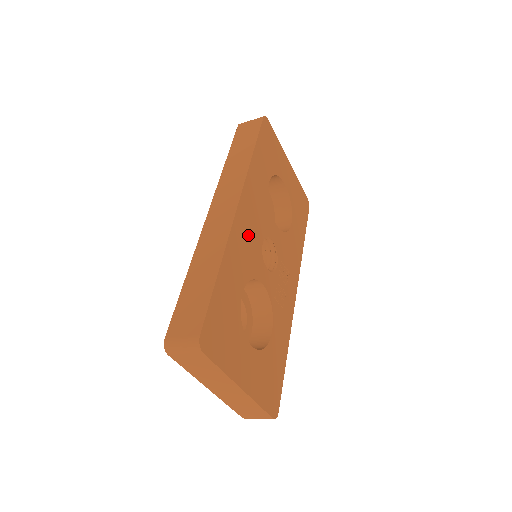
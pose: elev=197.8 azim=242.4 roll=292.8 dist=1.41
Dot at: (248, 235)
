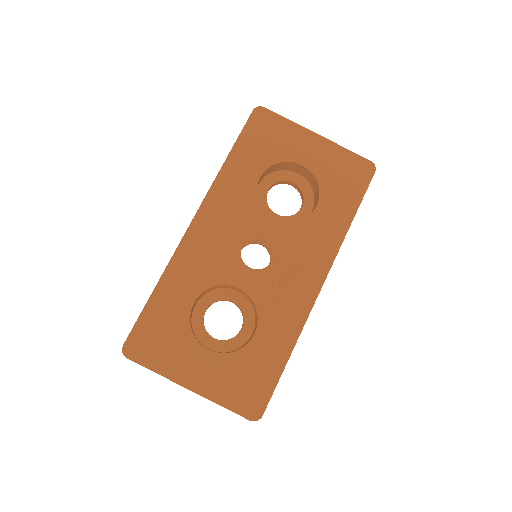
Dot at: (210, 244)
